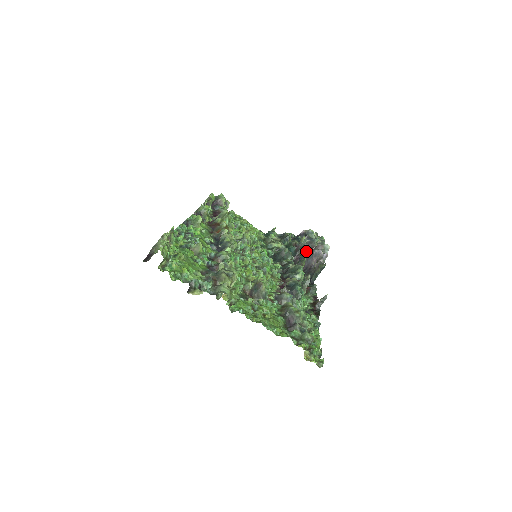
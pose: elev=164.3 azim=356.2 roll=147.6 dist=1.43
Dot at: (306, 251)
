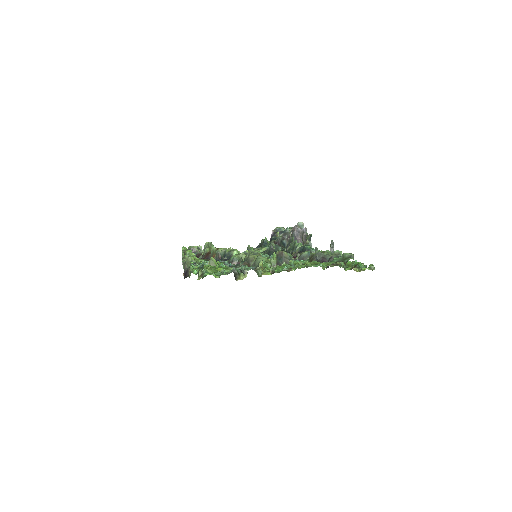
Dot at: (286, 243)
